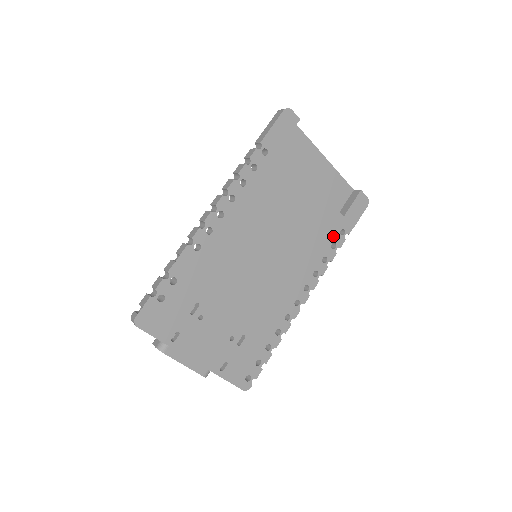
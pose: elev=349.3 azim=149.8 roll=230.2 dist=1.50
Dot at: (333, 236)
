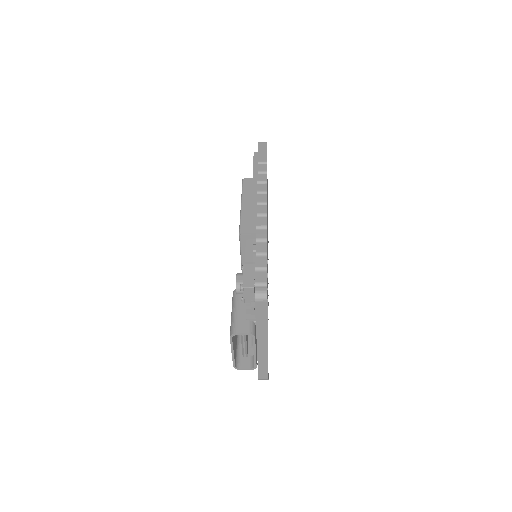
Dot at: occluded
